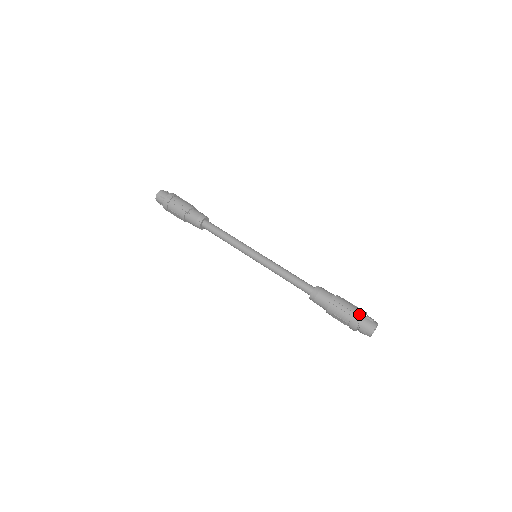
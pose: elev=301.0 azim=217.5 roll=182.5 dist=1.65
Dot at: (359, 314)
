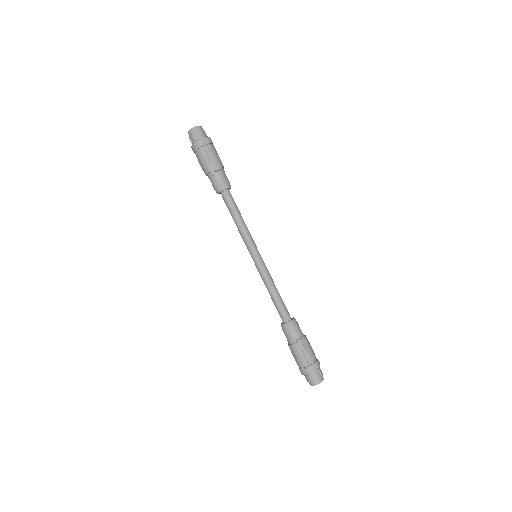
Dot at: (315, 365)
